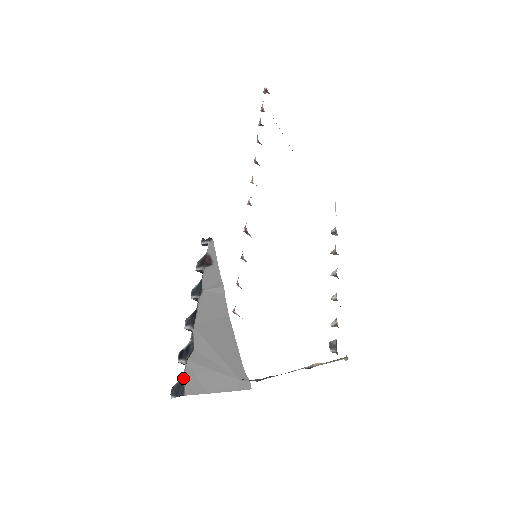
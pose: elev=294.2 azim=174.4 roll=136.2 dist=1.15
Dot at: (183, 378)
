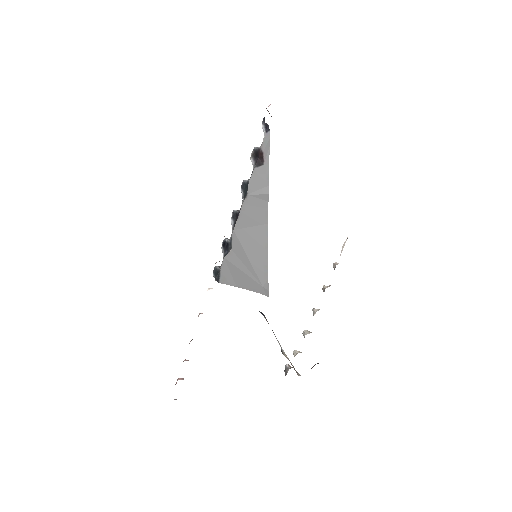
Dot at: (219, 270)
